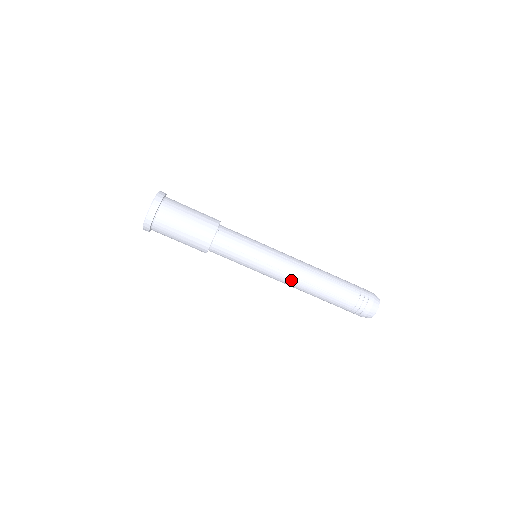
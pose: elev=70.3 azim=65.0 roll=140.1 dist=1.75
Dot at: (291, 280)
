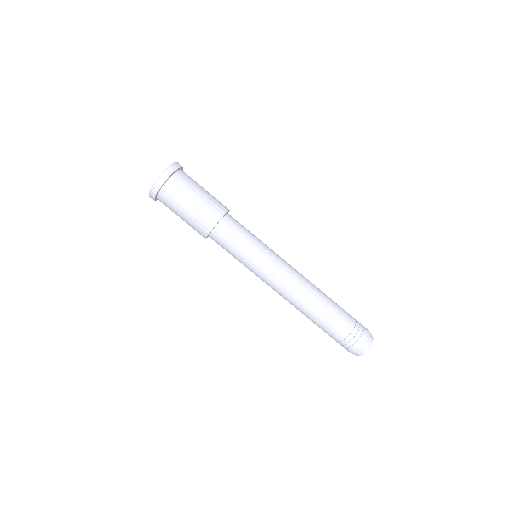
Dot at: (284, 292)
